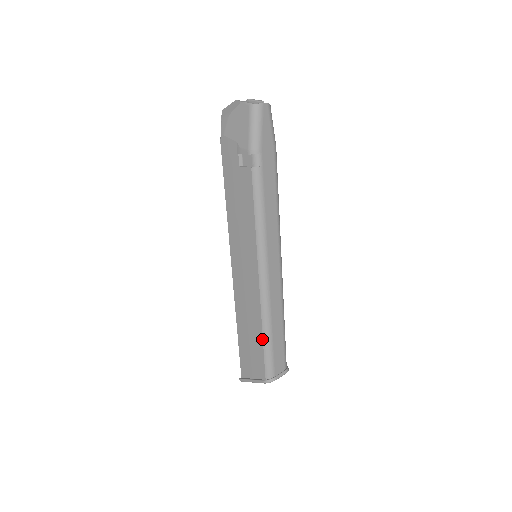
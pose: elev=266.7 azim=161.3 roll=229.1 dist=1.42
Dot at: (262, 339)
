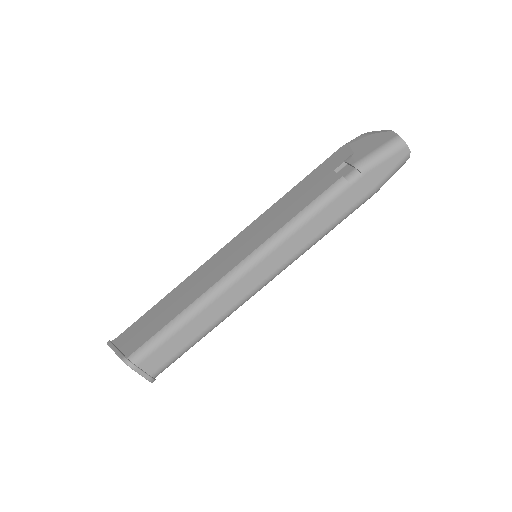
Dot at: (173, 318)
